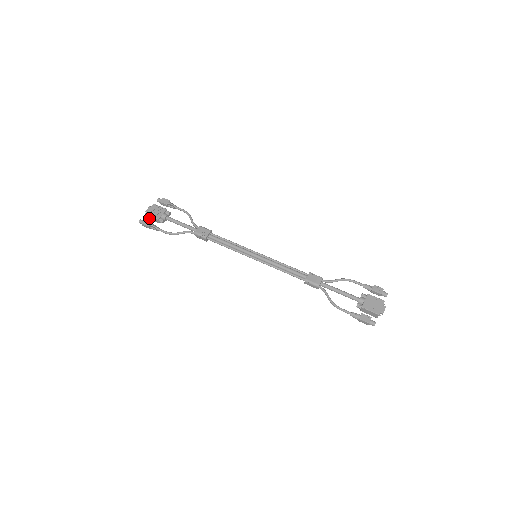
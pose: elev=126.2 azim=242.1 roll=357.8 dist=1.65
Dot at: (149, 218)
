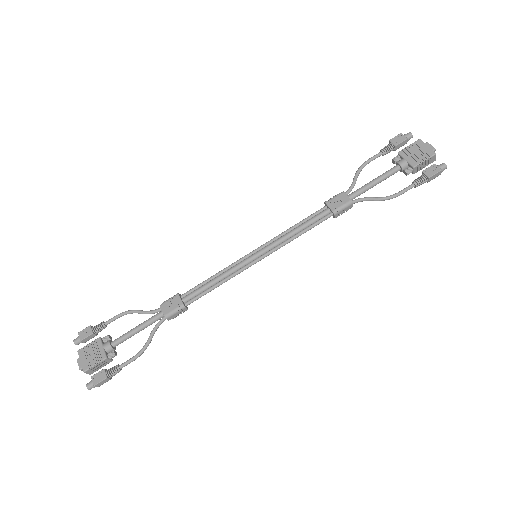
Dot at: (93, 371)
